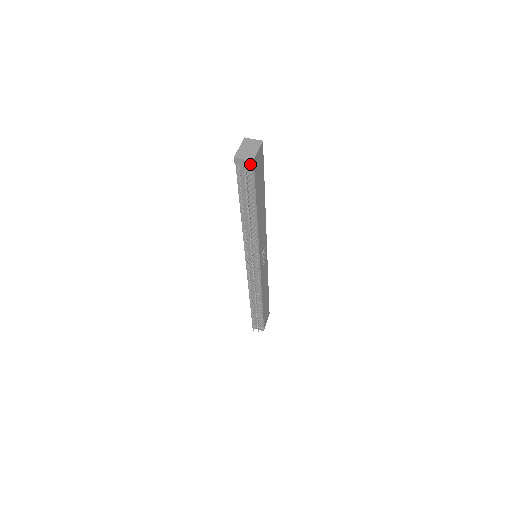
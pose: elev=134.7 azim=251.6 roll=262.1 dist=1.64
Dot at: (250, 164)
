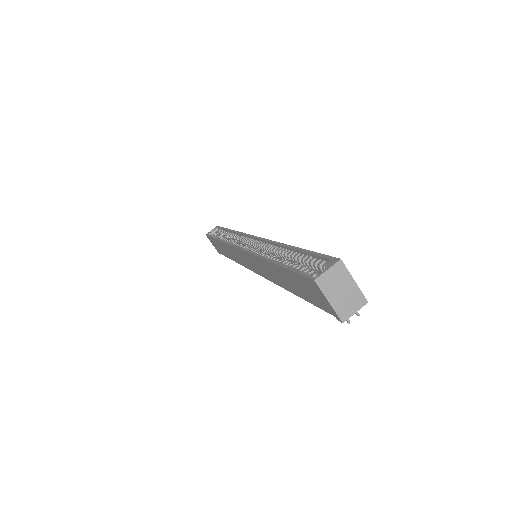
Dot at: (360, 304)
